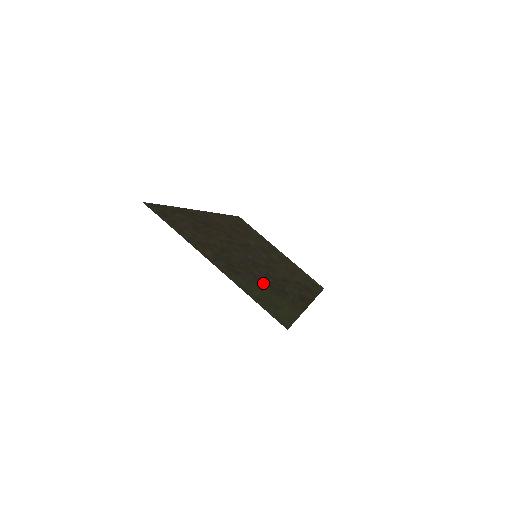
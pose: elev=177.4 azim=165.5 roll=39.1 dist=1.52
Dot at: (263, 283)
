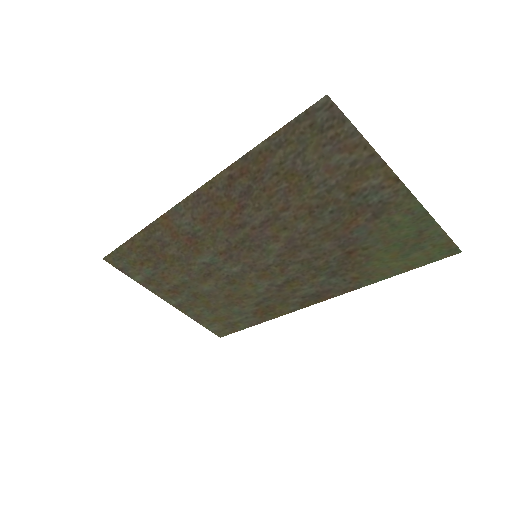
Dot at: (353, 247)
